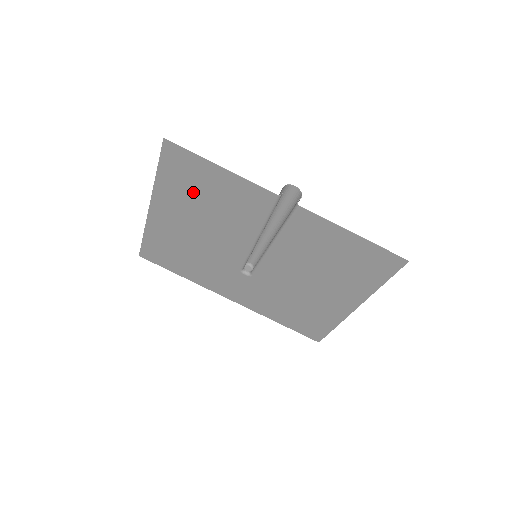
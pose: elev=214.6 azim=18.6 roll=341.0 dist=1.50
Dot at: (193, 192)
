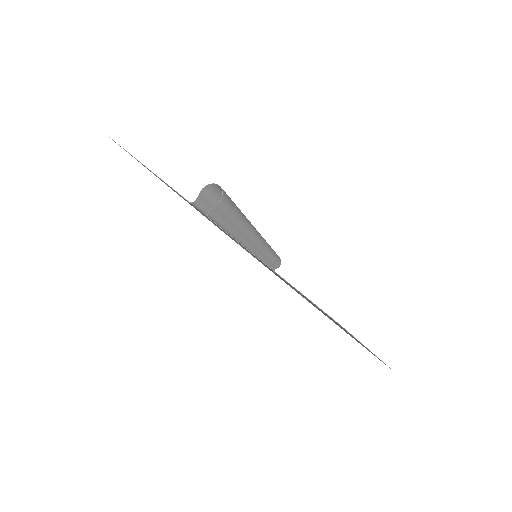
Dot at: occluded
